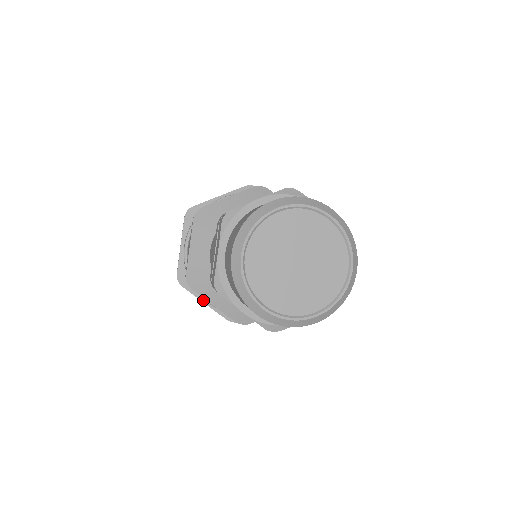
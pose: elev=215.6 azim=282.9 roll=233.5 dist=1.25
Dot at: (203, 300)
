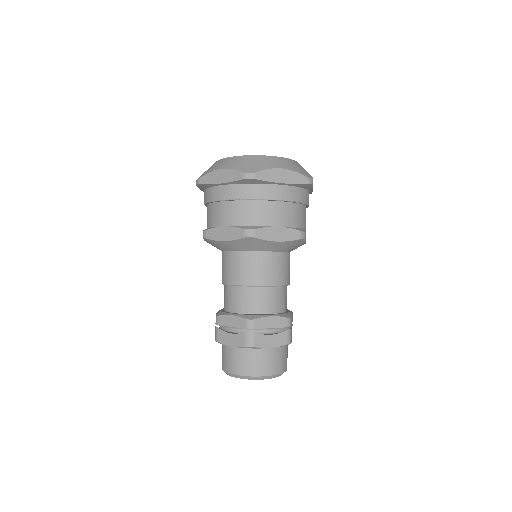
Dot at: occluded
